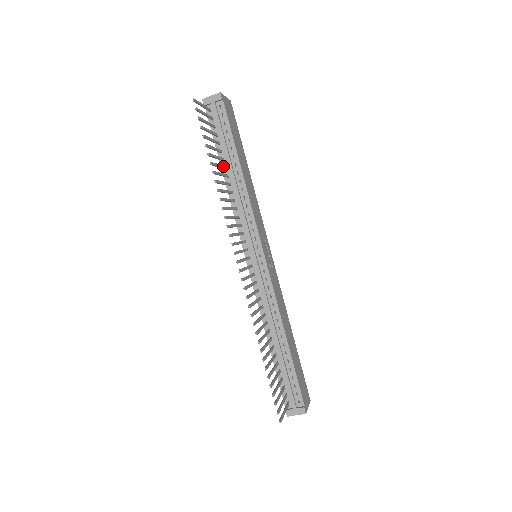
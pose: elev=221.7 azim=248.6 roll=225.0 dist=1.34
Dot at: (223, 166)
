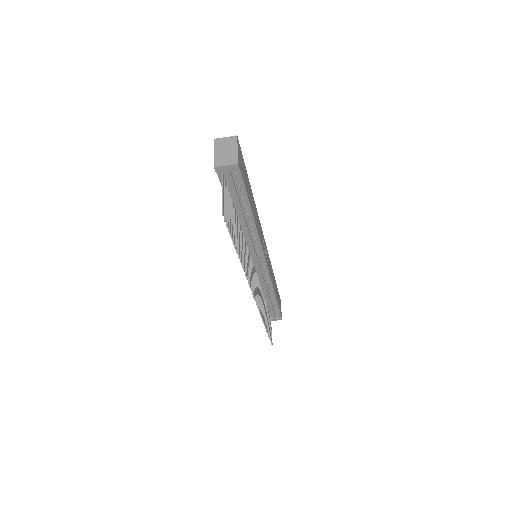
Dot at: (237, 222)
